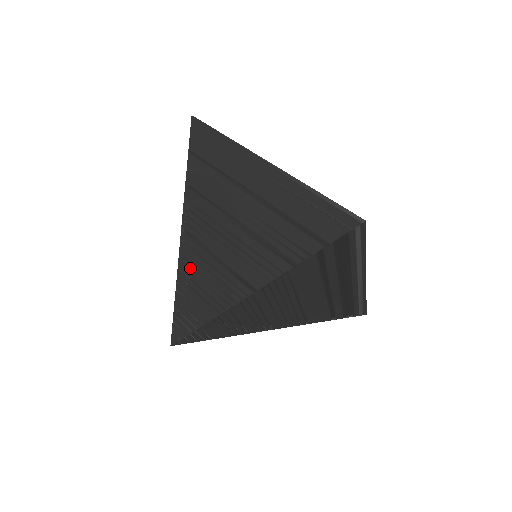
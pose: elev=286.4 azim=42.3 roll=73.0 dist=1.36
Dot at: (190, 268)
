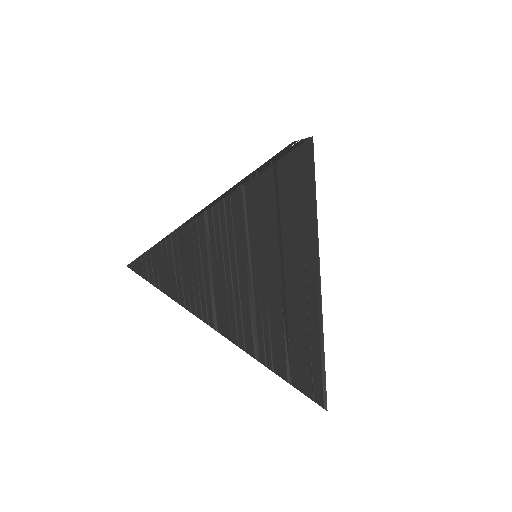
Dot at: (185, 247)
